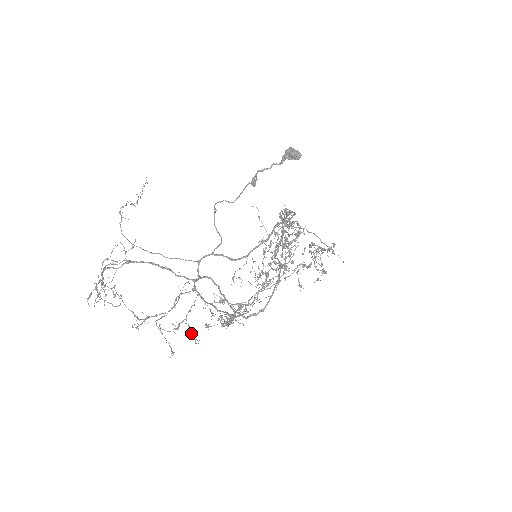
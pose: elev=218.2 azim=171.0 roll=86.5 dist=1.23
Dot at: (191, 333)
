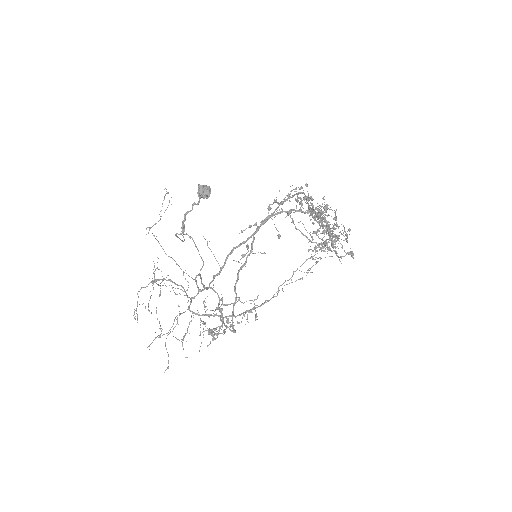
Dot at: occluded
